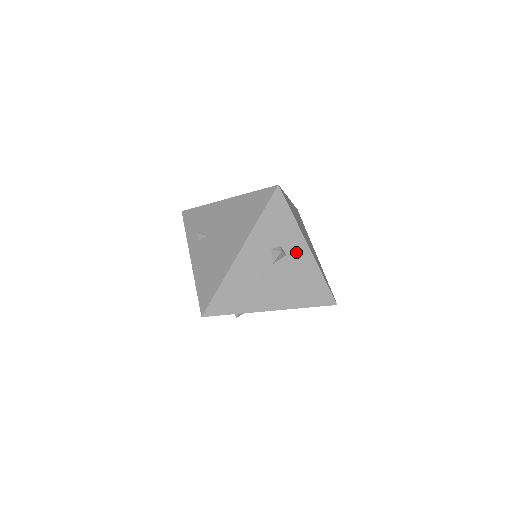
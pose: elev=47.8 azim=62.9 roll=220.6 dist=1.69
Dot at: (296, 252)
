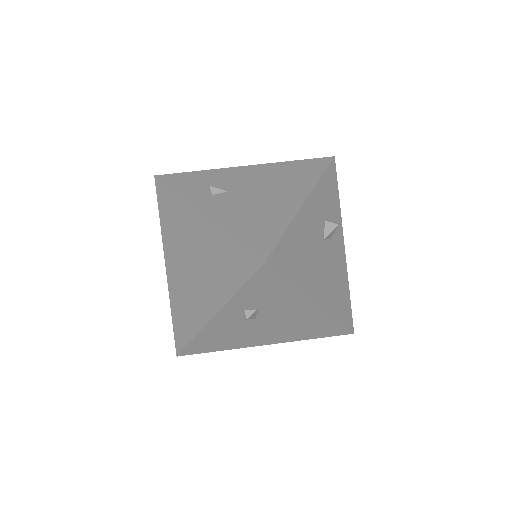
Dot at: (337, 241)
